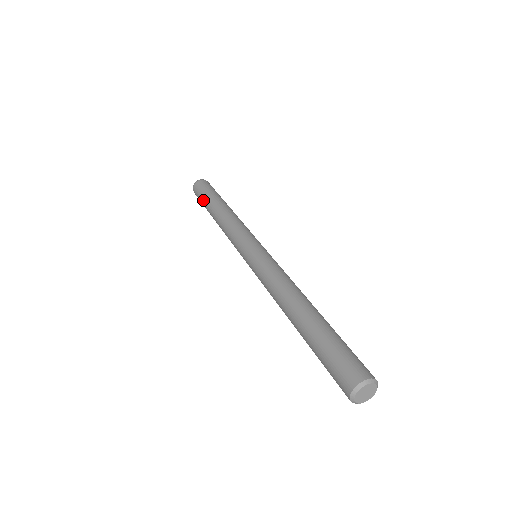
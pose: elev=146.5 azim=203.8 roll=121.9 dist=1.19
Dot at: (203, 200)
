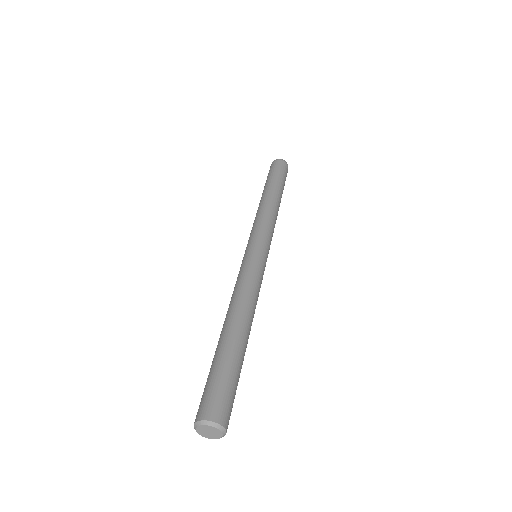
Dot at: (267, 179)
